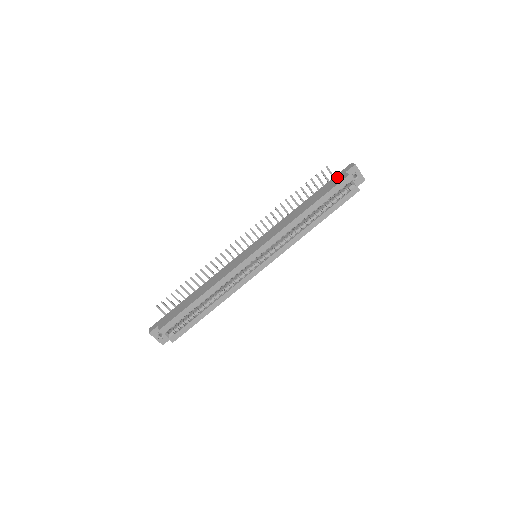
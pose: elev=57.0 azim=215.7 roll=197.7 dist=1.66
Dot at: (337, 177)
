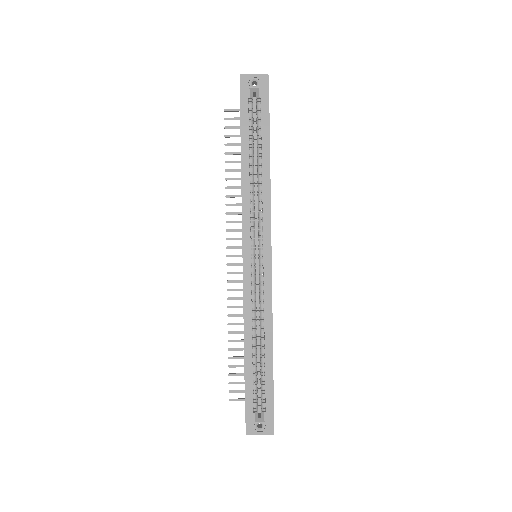
Dot at: occluded
